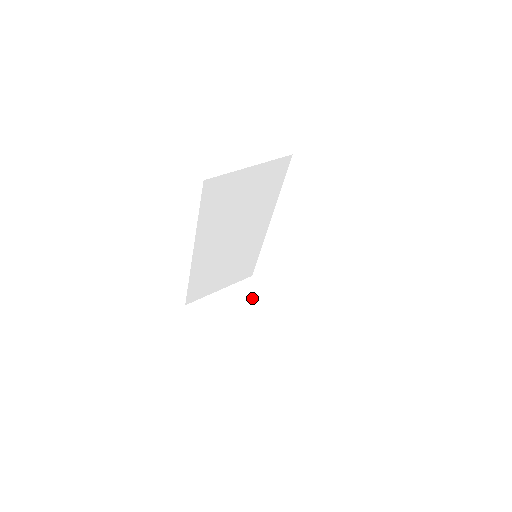
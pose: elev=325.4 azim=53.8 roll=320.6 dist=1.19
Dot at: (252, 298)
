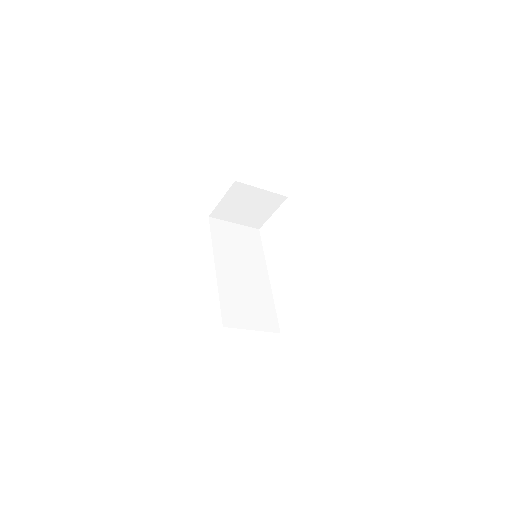
Dot at: occluded
